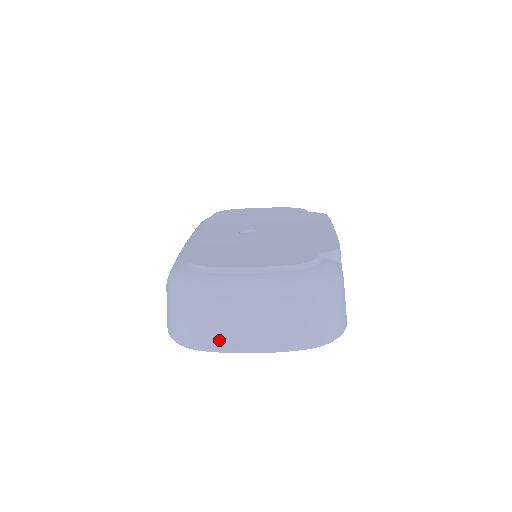
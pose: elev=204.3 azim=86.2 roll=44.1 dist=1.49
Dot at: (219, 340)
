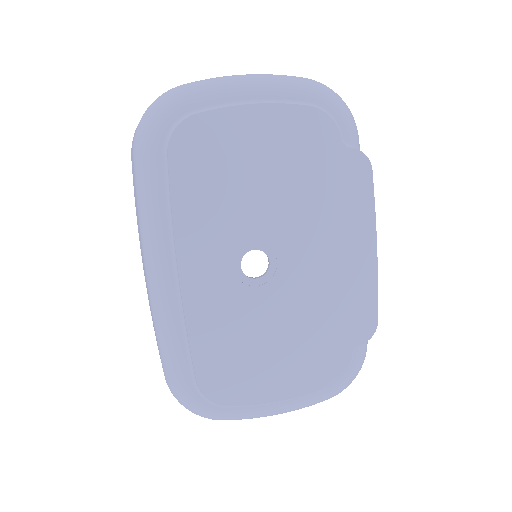
Dot at: occluded
